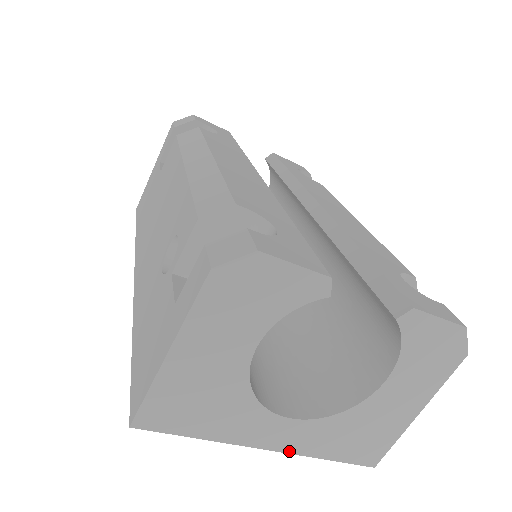
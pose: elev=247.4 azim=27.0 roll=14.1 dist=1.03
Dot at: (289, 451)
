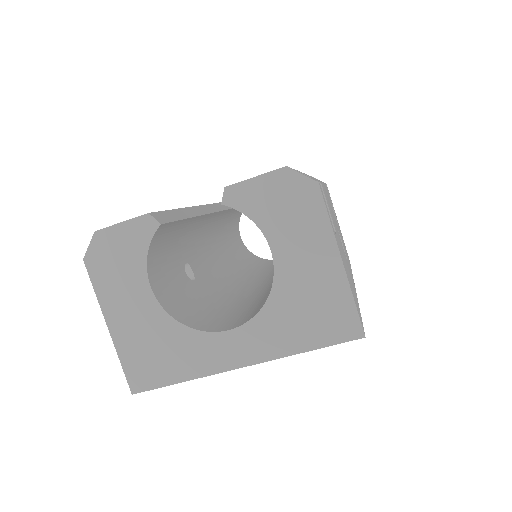
Dot at: (261, 360)
